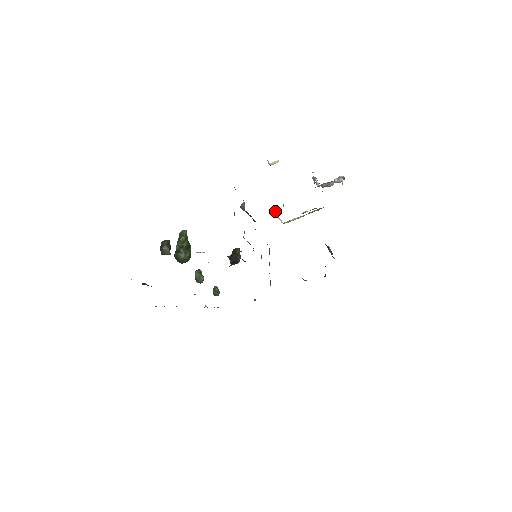
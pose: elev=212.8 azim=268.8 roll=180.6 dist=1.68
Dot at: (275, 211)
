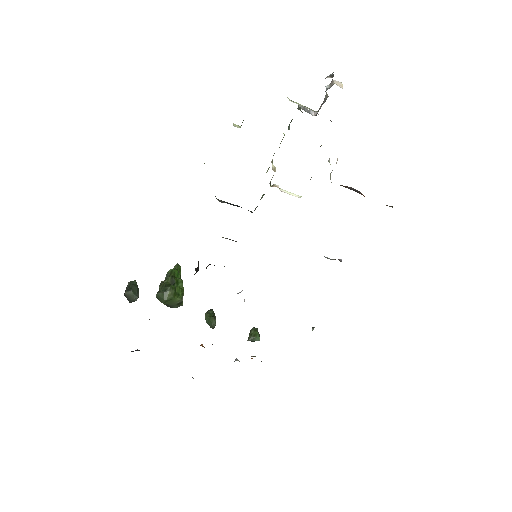
Dot at: (273, 184)
